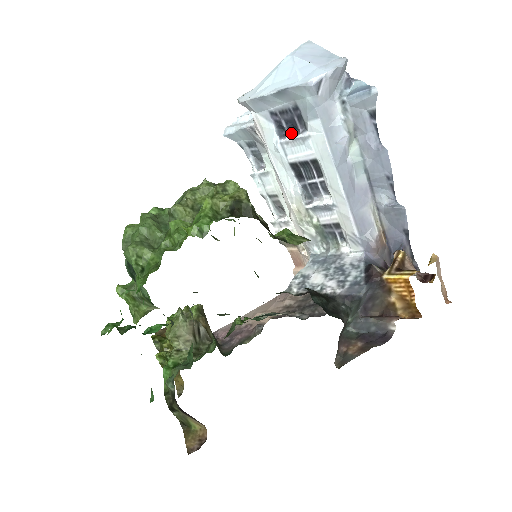
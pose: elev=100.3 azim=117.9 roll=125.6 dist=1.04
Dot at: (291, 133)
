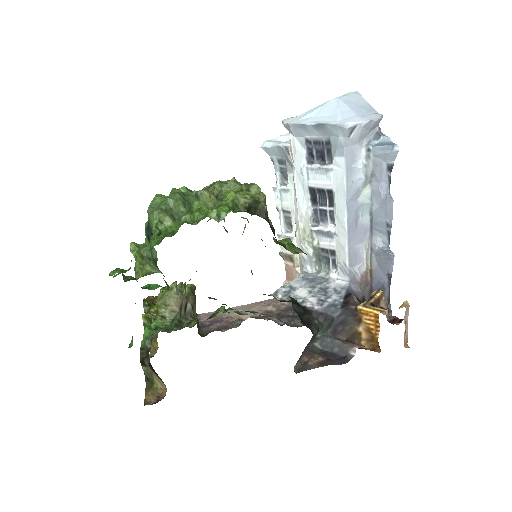
Dot at: (318, 162)
